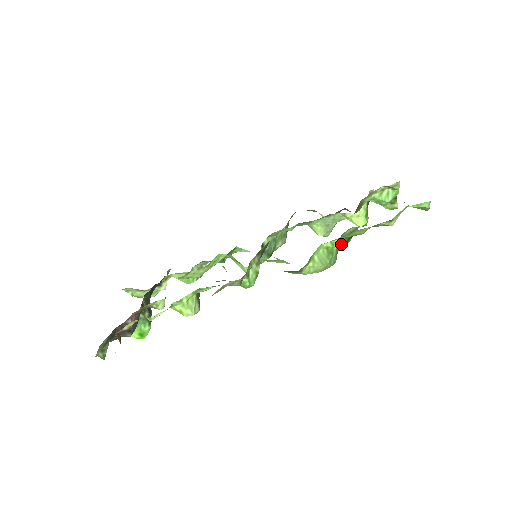
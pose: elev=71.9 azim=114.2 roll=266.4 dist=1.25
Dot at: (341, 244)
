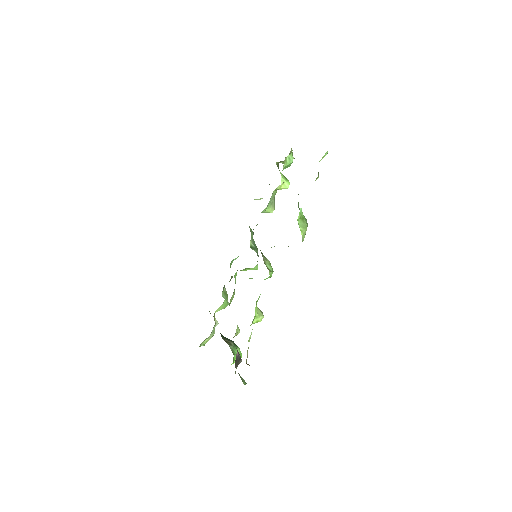
Dot at: occluded
